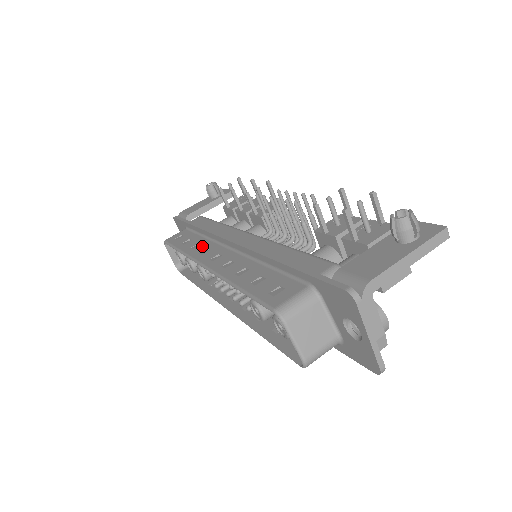
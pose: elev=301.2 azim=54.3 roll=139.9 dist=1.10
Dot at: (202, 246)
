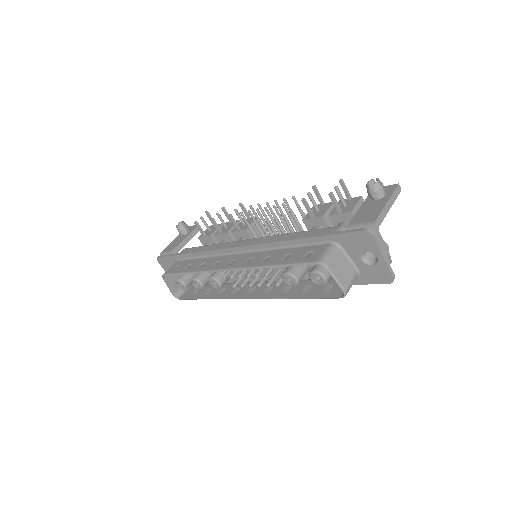
Dot at: (210, 262)
